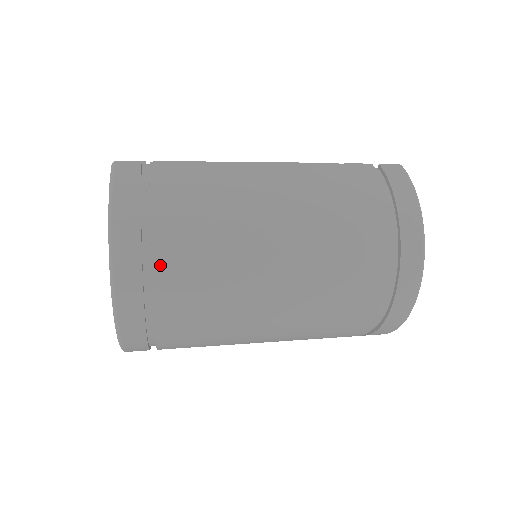
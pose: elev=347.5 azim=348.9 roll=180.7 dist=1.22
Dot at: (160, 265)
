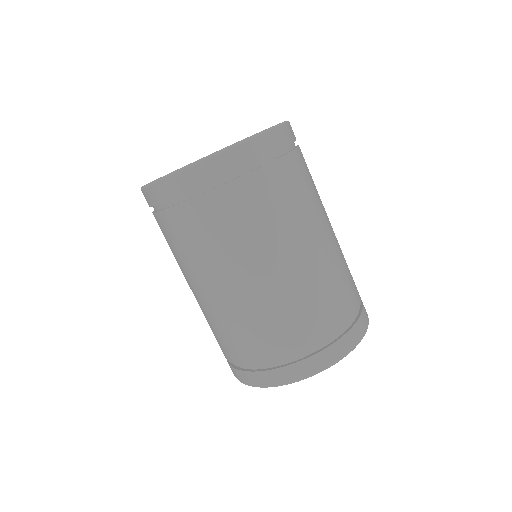
Dot at: (297, 155)
